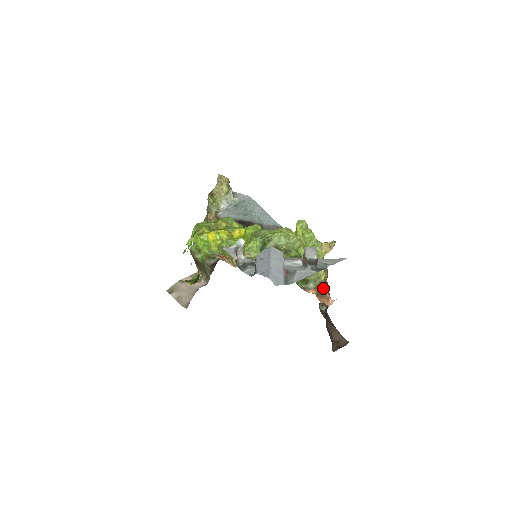
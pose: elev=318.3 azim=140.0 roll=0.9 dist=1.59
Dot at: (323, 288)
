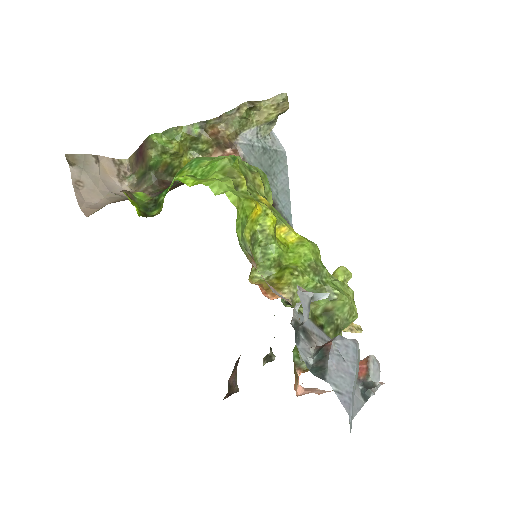
Dot at: occluded
